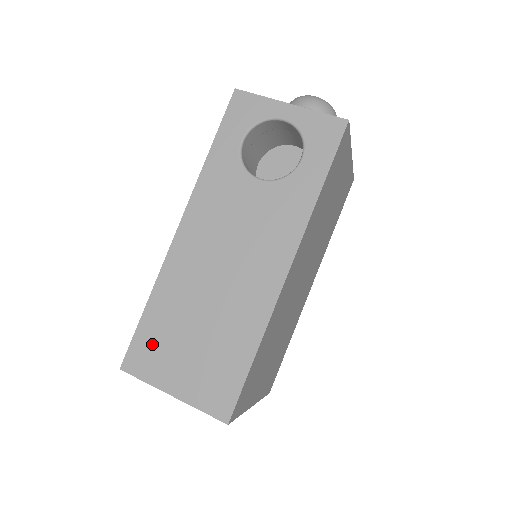
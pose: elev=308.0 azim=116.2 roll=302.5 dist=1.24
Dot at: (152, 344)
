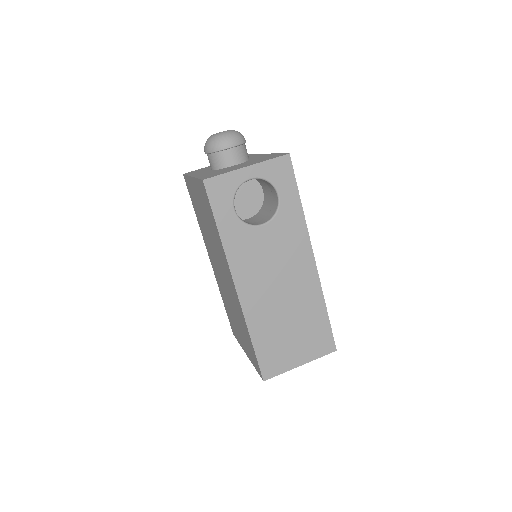
Dot at: (271, 355)
